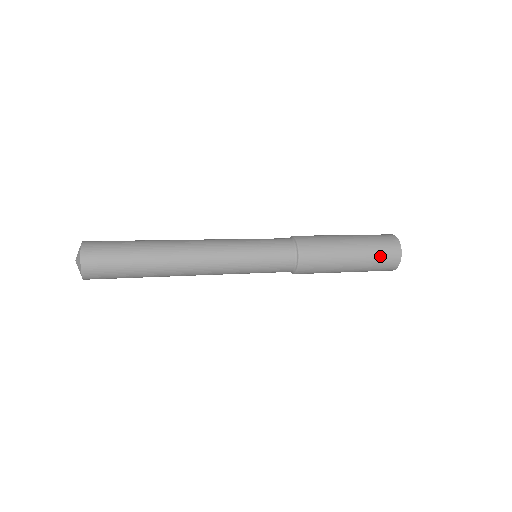
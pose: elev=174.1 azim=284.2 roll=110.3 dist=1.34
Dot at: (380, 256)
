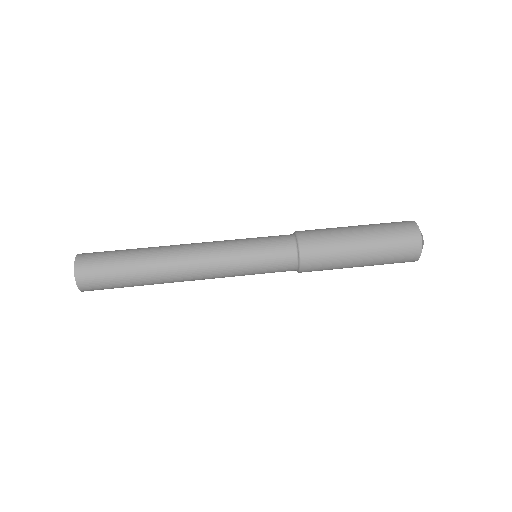
Dot at: (393, 261)
